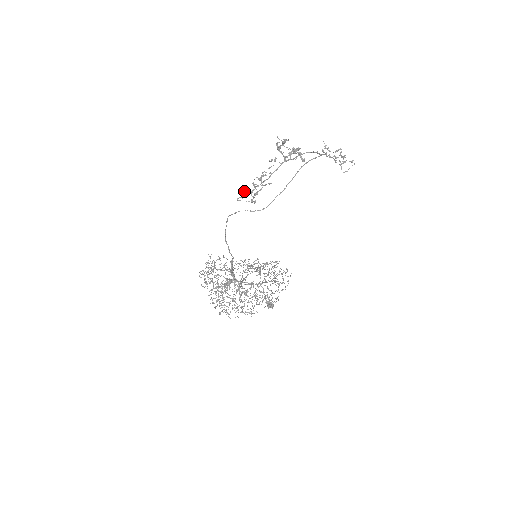
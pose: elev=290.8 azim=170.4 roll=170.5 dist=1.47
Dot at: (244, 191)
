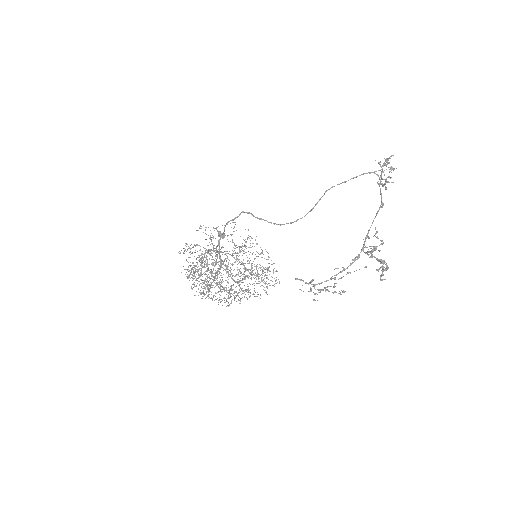
Dot at: occluded
